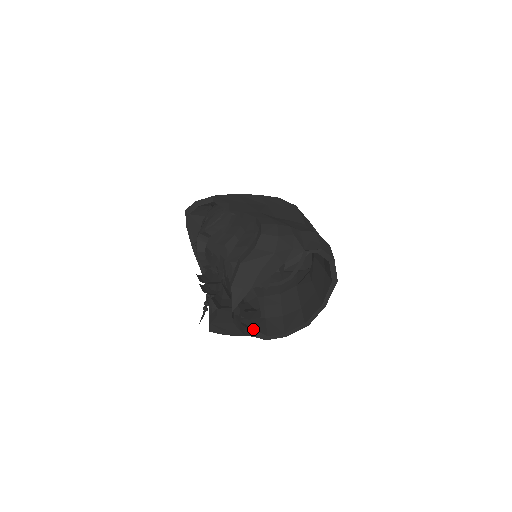
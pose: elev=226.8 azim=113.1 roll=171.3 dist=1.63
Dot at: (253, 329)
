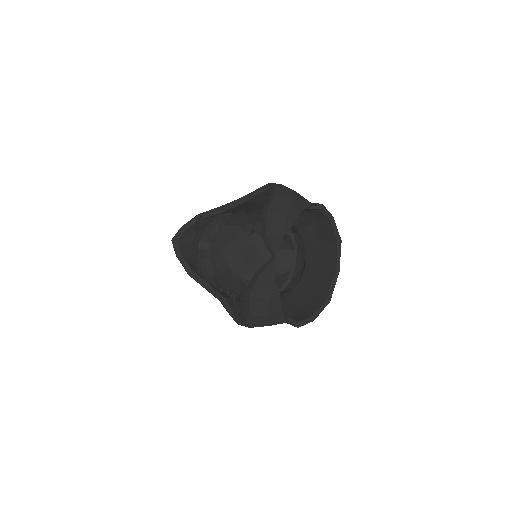
Dot at: occluded
